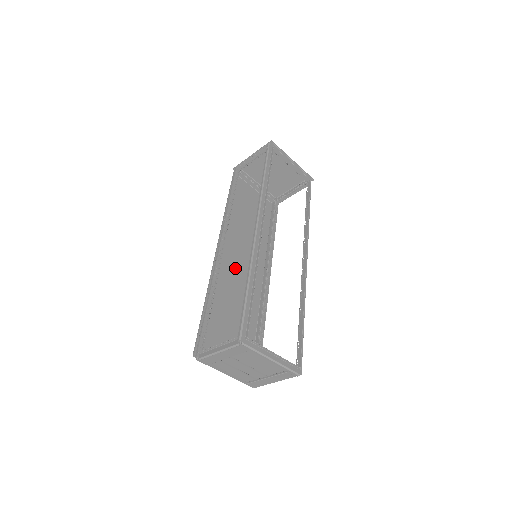
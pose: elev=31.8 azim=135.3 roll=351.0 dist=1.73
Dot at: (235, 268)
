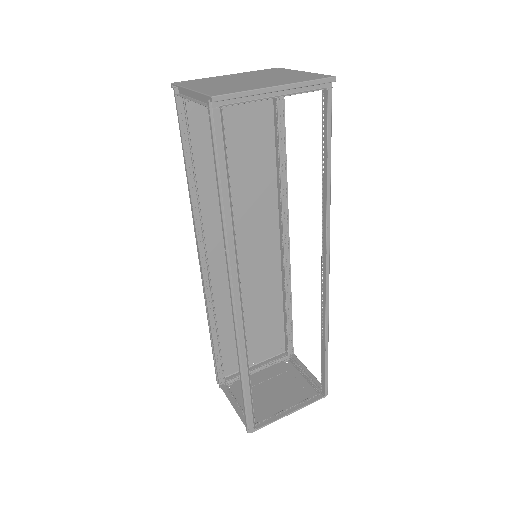
Dot at: occluded
